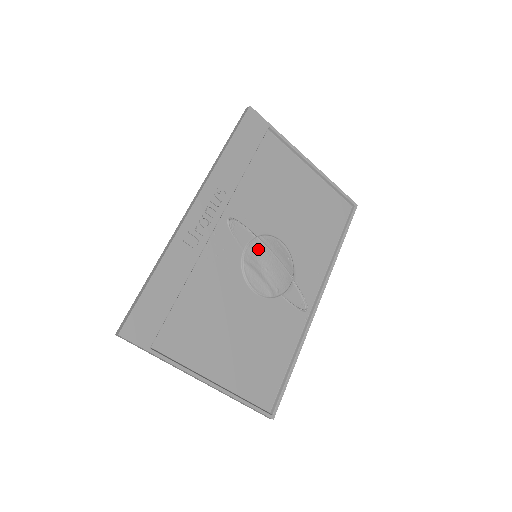
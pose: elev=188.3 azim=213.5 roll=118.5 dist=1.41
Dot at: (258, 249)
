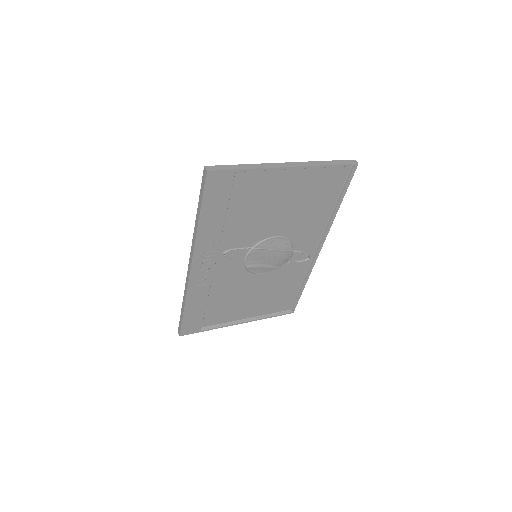
Dot at: (256, 254)
